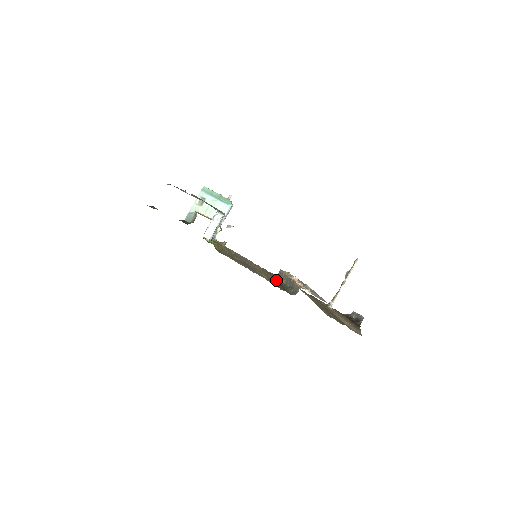
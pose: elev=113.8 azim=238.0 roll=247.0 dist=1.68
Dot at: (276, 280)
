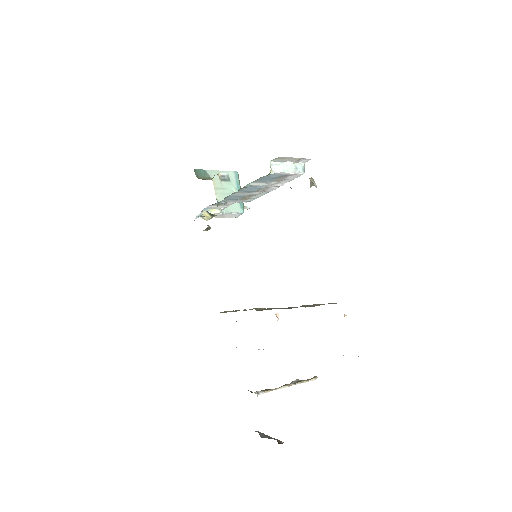
Dot at: occluded
